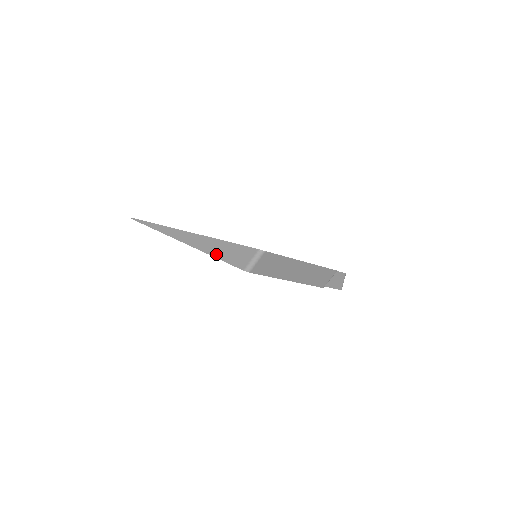
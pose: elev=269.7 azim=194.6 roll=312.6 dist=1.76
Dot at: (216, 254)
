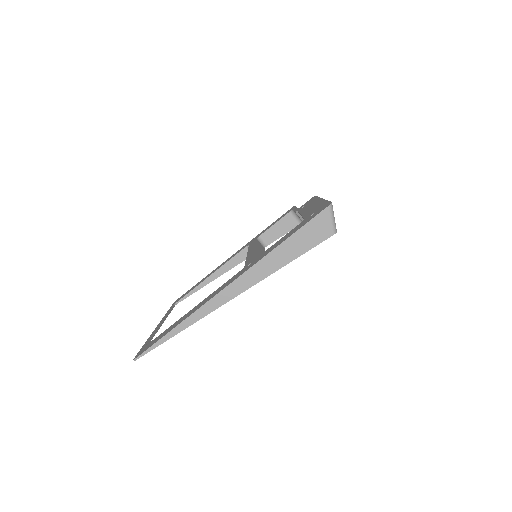
Dot at: (290, 258)
